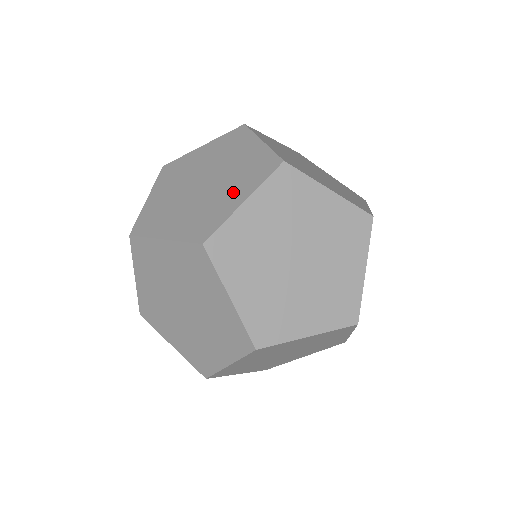
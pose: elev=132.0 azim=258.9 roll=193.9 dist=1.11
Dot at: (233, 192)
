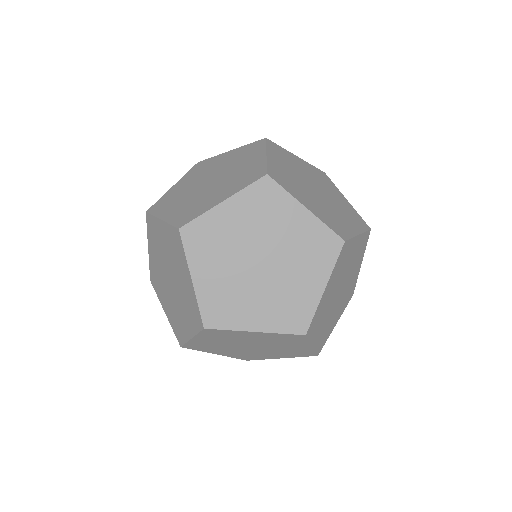
Dot at: (249, 161)
